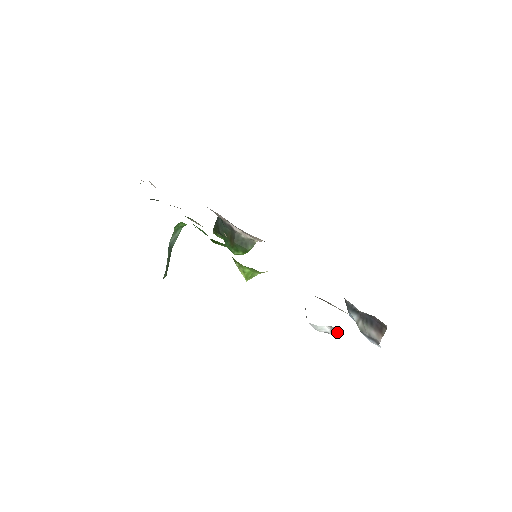
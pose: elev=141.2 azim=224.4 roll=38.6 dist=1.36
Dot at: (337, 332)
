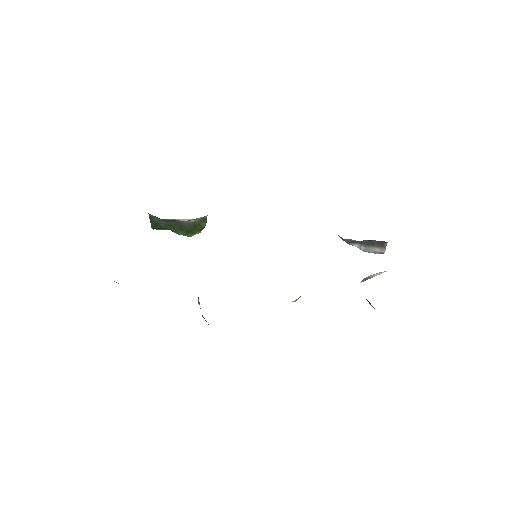
Dot at: occluded
